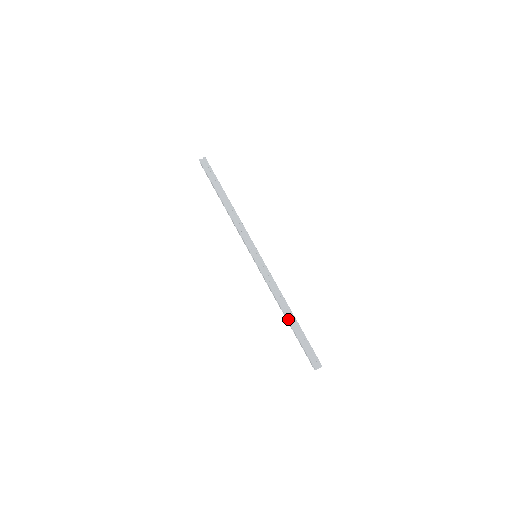
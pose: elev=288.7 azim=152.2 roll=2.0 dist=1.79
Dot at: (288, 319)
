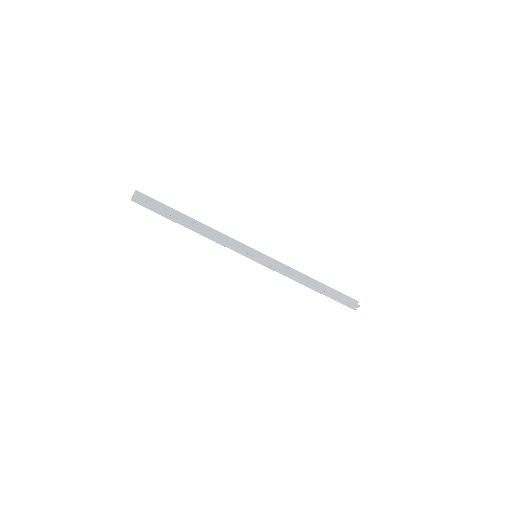
Dot at: (314, 290)
